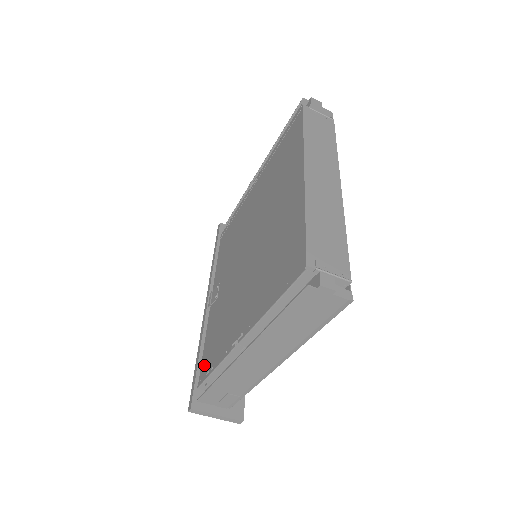
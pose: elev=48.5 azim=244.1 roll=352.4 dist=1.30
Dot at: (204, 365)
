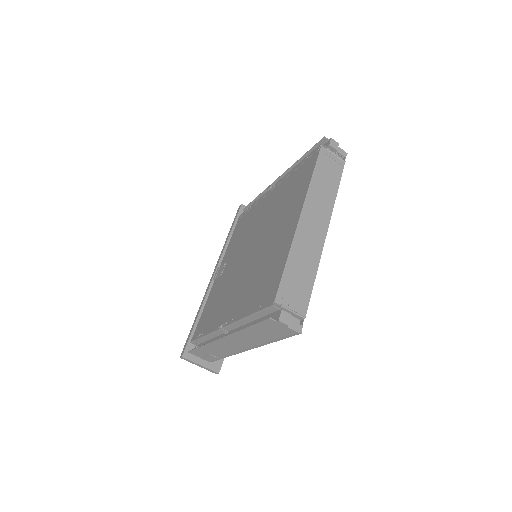
Dot at: (199, 327)
